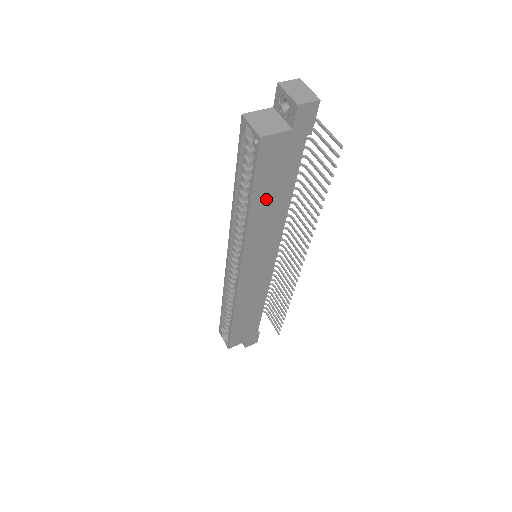
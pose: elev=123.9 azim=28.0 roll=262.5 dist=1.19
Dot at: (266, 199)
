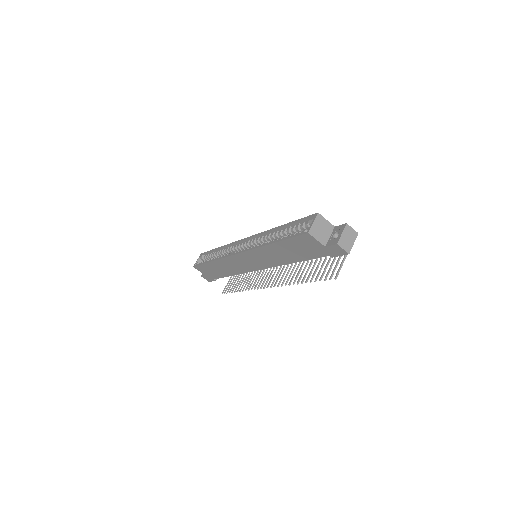
Dot at: (285, 249)
